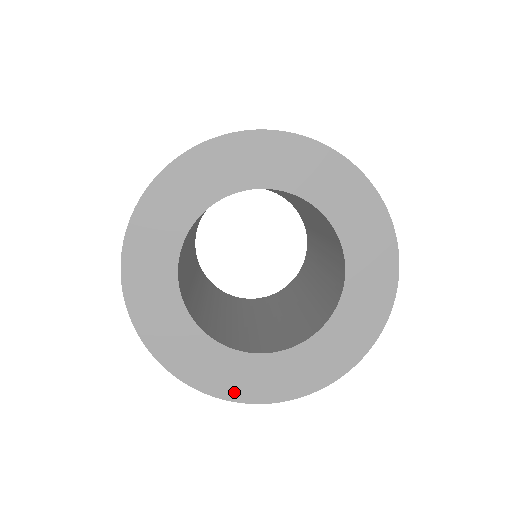
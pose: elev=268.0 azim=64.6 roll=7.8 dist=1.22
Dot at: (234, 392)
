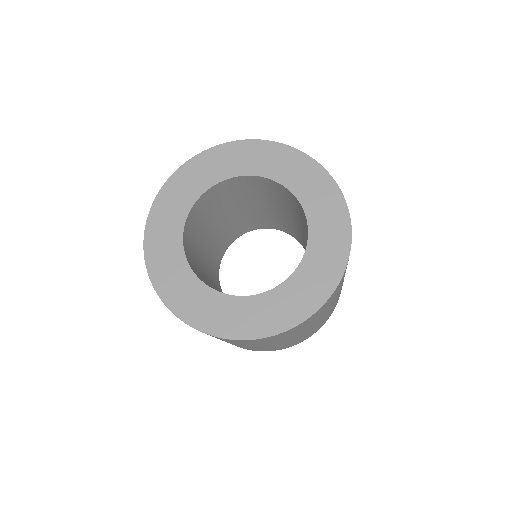
Dot at: (198, 321)
